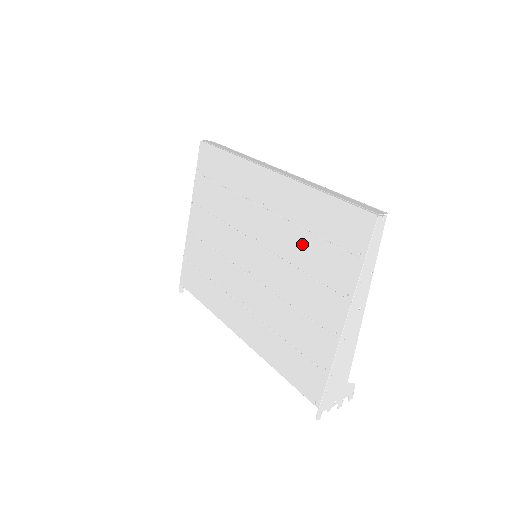
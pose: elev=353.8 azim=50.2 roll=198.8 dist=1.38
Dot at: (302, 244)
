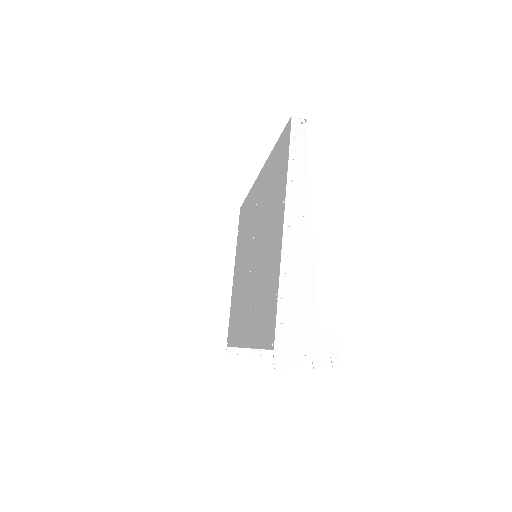
Dot at: (268, 202)
